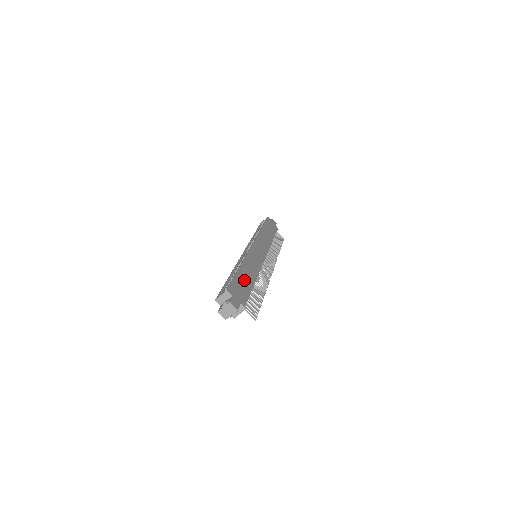
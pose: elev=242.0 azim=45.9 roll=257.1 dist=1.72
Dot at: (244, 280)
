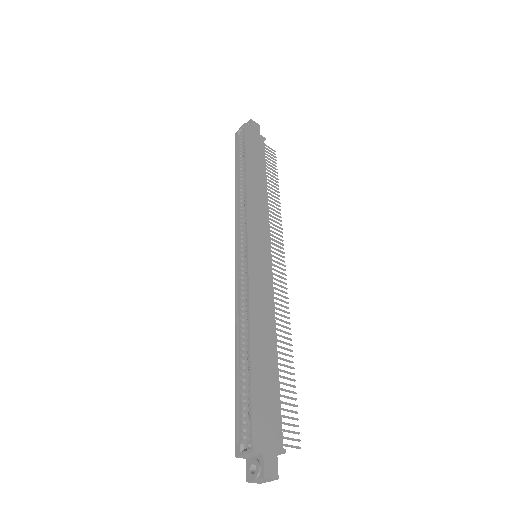
Dot at: (264, 375)
